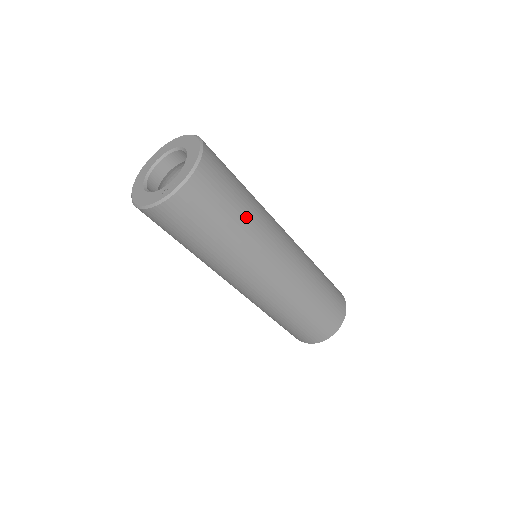
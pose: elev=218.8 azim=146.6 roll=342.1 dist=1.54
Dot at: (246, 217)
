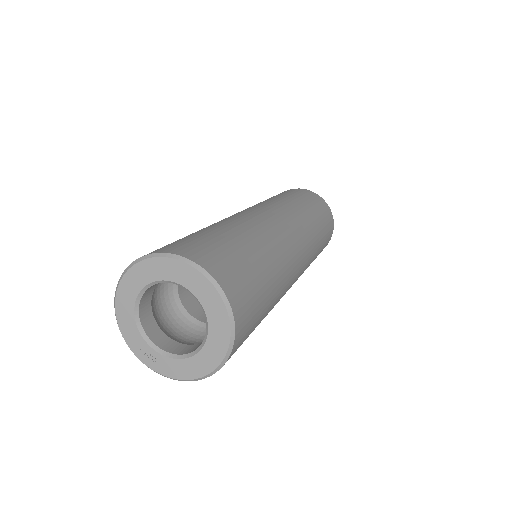
Dot at: occluded
